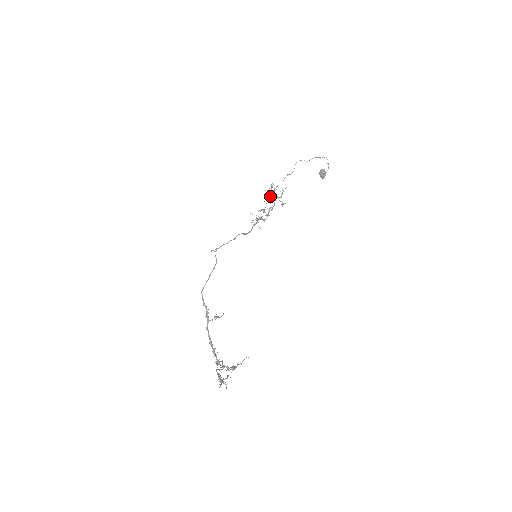
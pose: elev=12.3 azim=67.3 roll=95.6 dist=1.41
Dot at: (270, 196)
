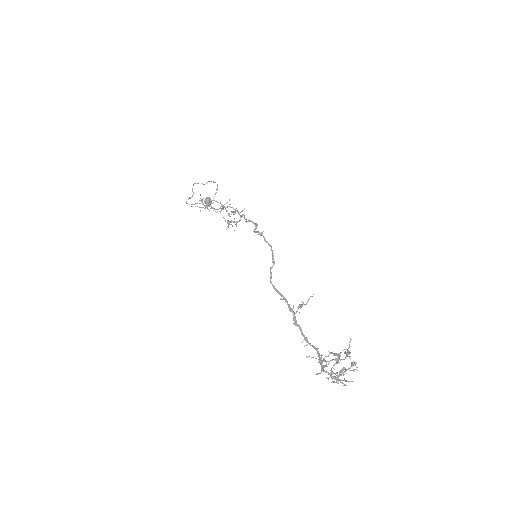
Dot at: occluded
